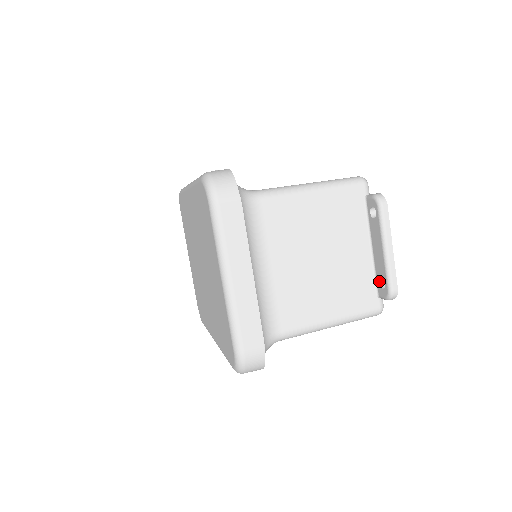
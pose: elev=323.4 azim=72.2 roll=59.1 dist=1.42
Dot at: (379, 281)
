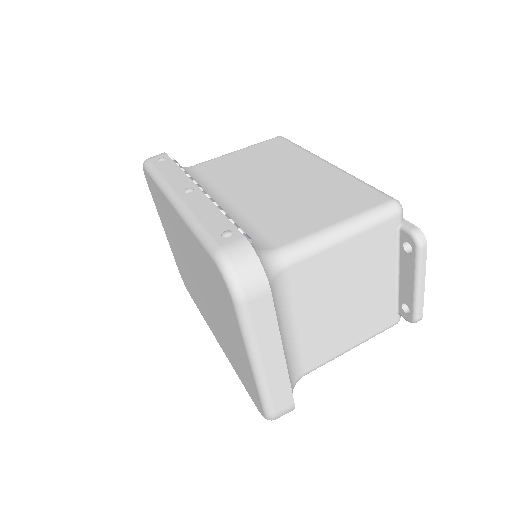
Dot at: (402, 304)
